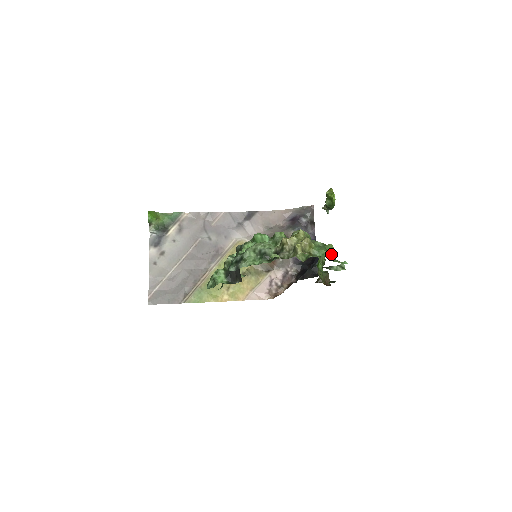
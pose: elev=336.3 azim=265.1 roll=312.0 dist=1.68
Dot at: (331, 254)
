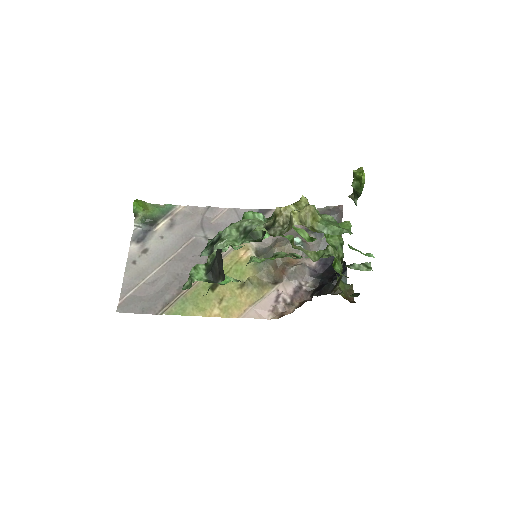
Dot at: (345, 232)
